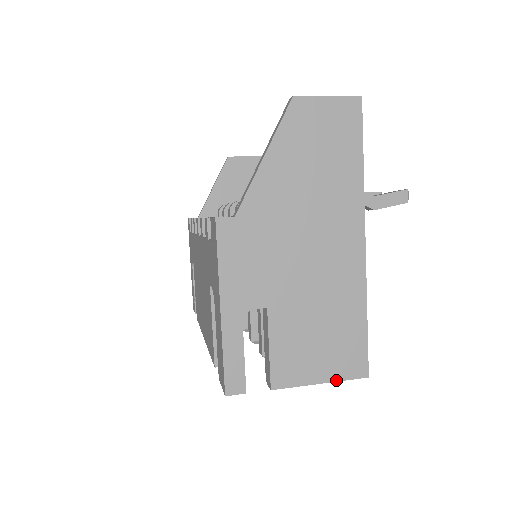
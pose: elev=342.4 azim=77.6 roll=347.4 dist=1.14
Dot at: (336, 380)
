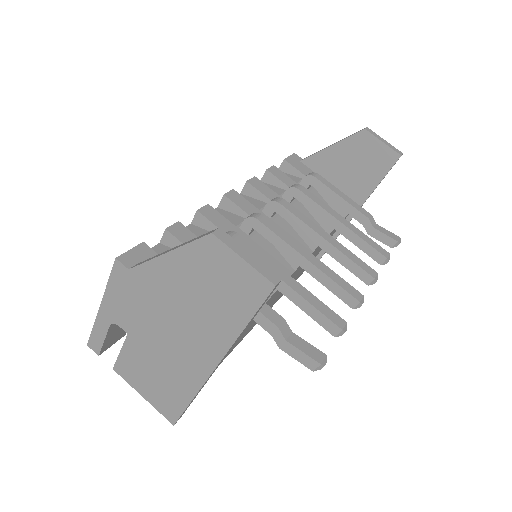
Dot at: (153, 405)
